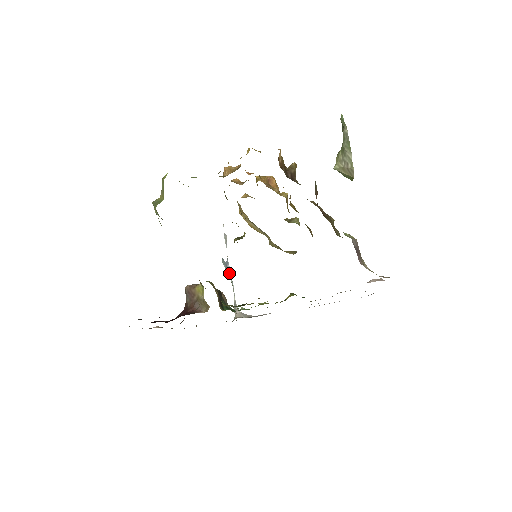
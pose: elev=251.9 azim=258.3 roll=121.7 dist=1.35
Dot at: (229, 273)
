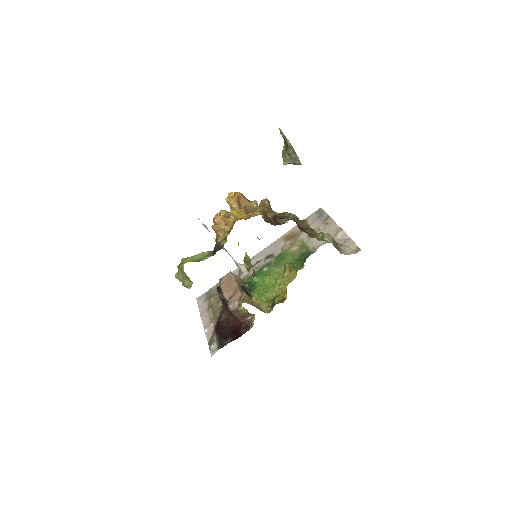
Dot at: occluded
